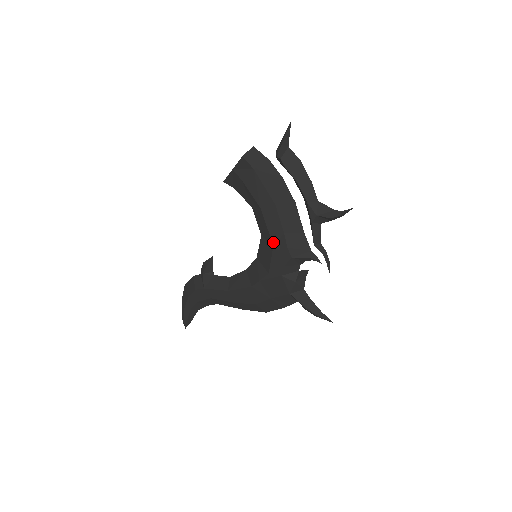
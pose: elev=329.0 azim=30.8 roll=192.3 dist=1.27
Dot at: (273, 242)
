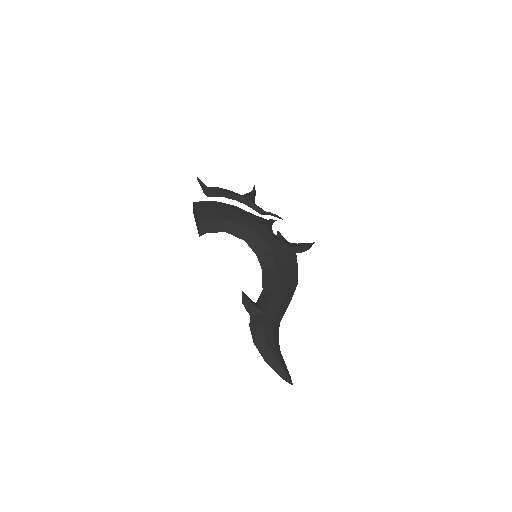
Dot at: (253, 229)
